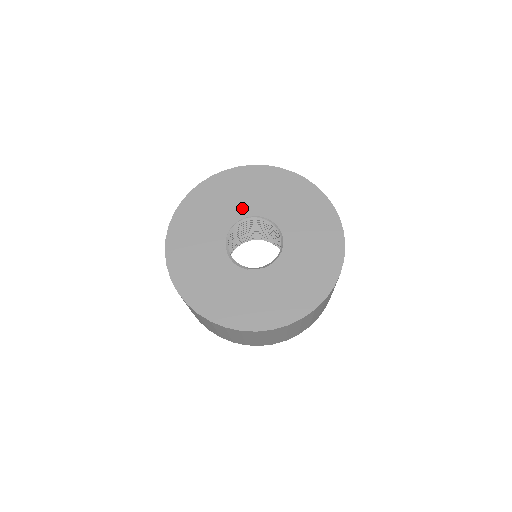
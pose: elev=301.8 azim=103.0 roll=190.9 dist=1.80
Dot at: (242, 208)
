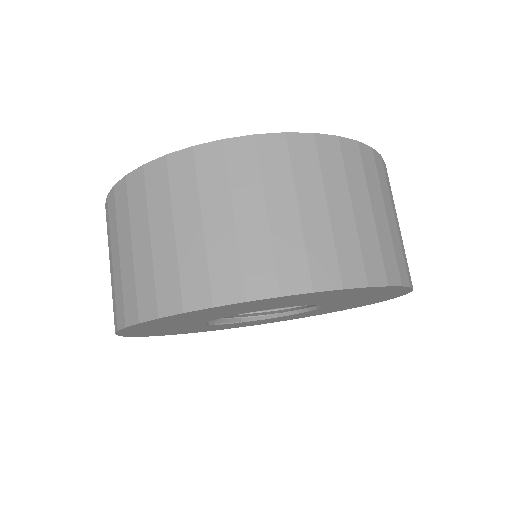
Dot at: occluded
